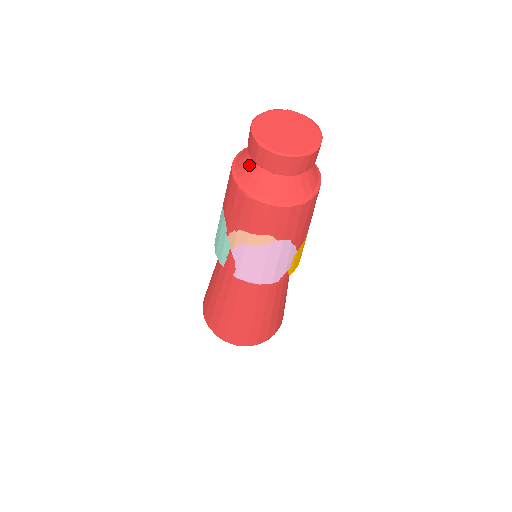
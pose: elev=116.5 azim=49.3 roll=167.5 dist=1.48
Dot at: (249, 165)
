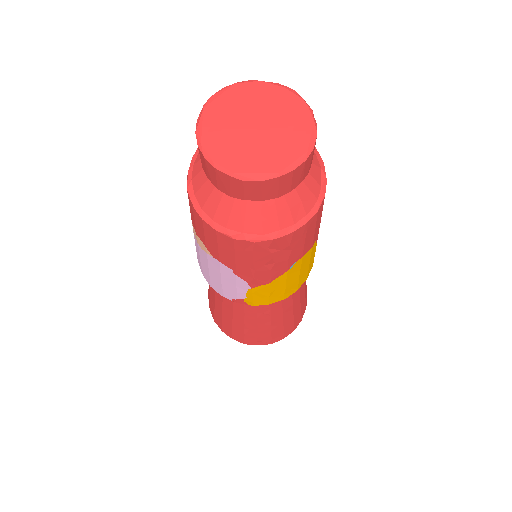
Dot at: occluded
